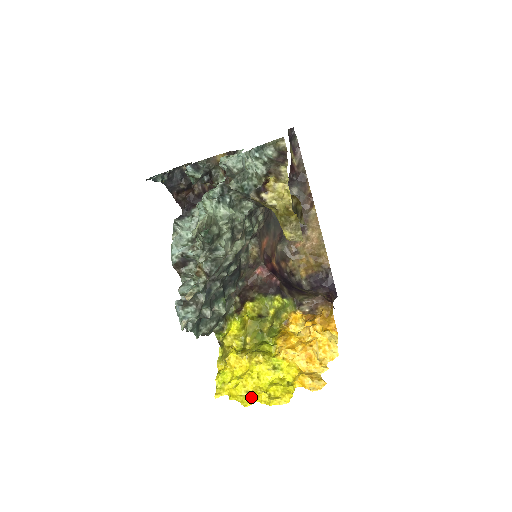
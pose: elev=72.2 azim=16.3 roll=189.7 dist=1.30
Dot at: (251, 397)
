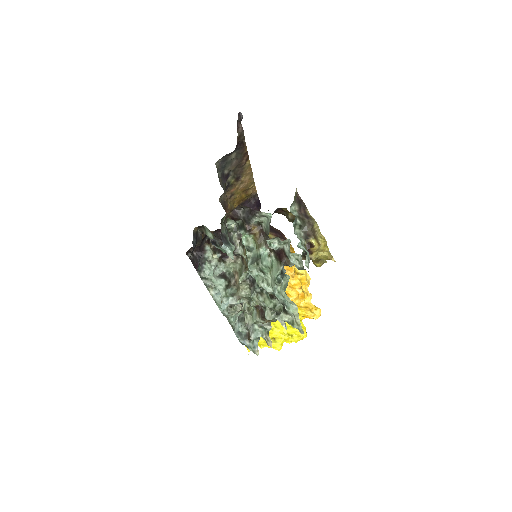
Dot at: (280, 343)
